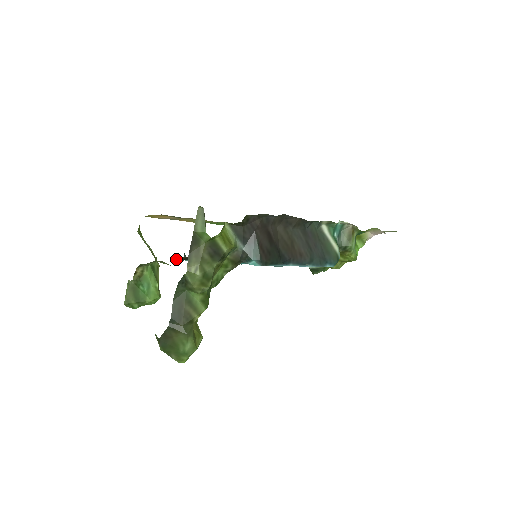
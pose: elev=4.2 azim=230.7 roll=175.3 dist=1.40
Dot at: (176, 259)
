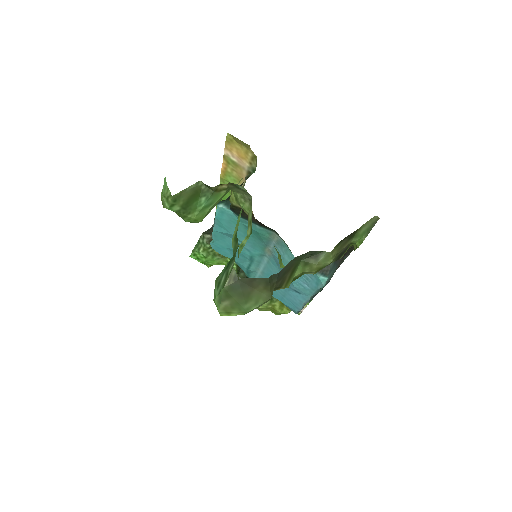
Dot at: occluded
